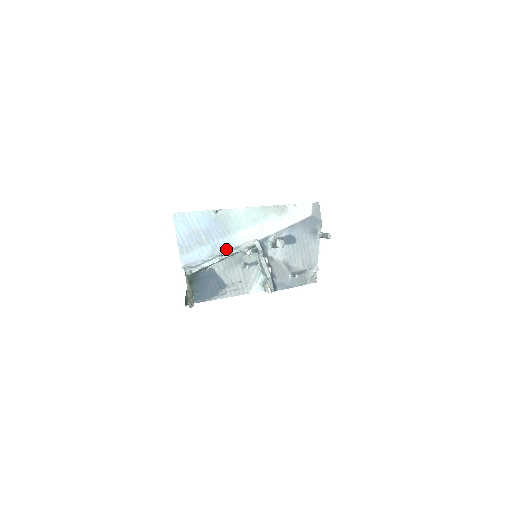
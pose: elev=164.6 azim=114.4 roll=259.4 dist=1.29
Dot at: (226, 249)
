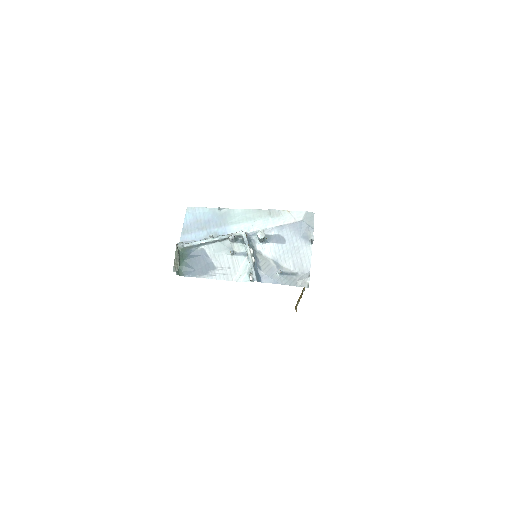
Dot at: (218, 235)
